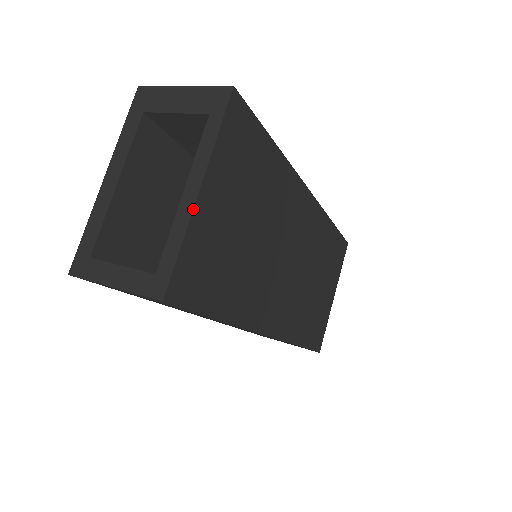
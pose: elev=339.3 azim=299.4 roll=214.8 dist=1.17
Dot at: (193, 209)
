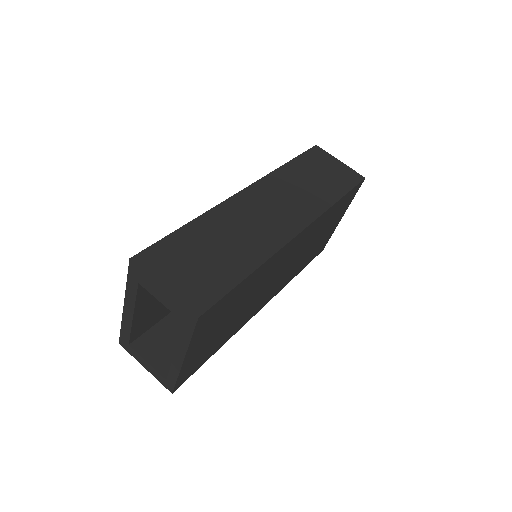
Dot at: (181, 367)
